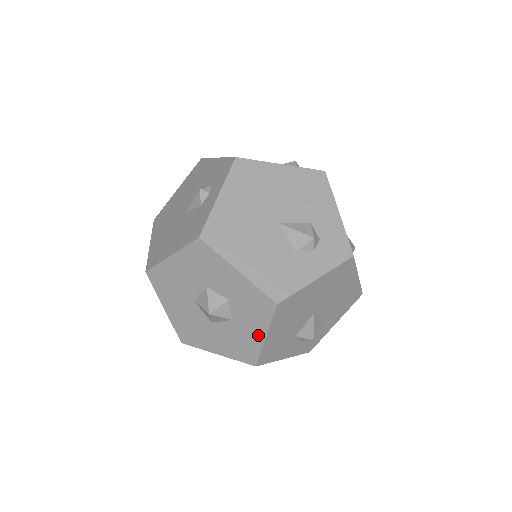
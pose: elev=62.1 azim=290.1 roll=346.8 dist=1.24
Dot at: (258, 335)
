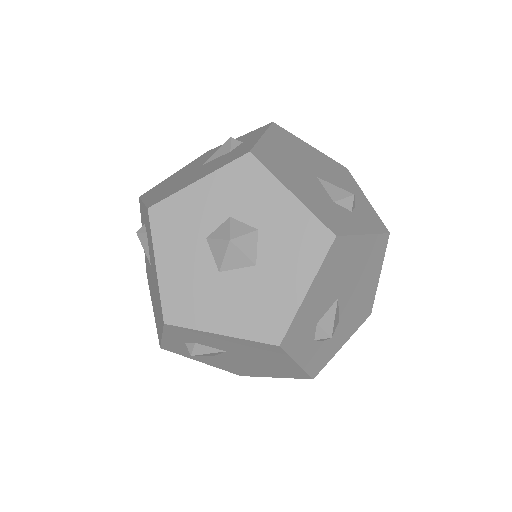
Dot at: (287, 203)
